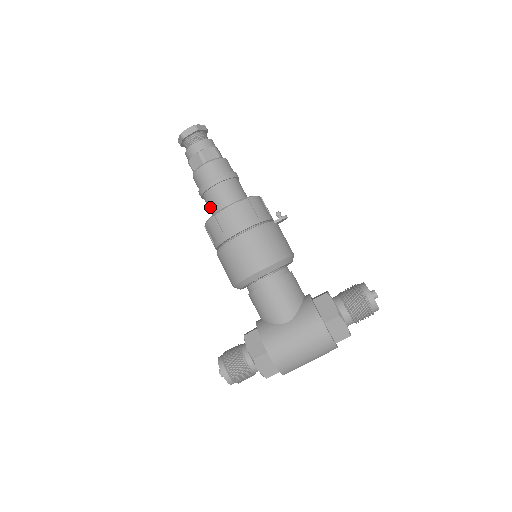
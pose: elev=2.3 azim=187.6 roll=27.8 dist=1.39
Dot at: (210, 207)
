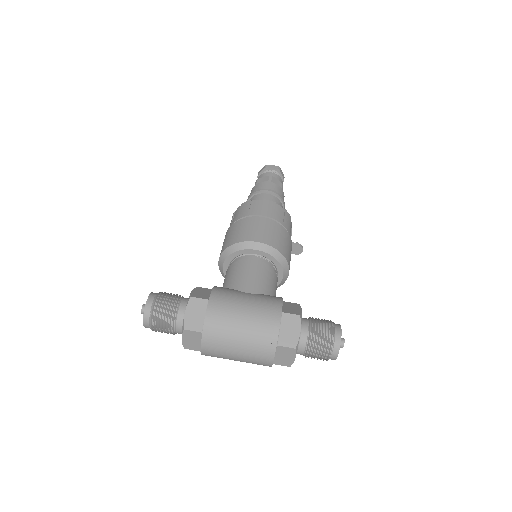
Dot at: occluded
